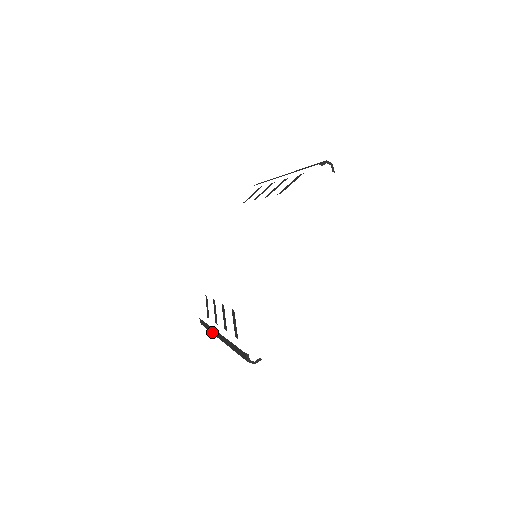
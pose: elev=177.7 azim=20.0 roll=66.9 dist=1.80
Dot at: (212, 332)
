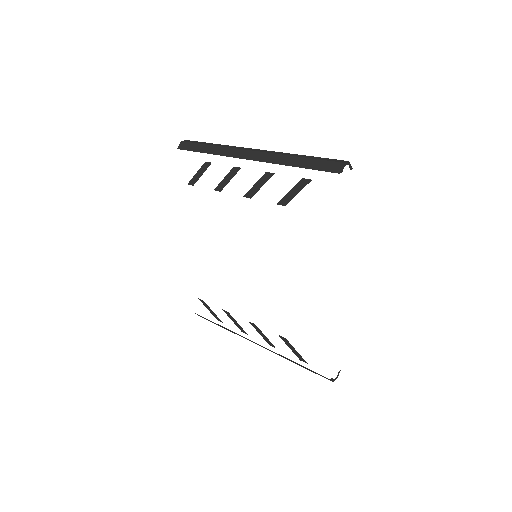
Dot at: (234, 333)
